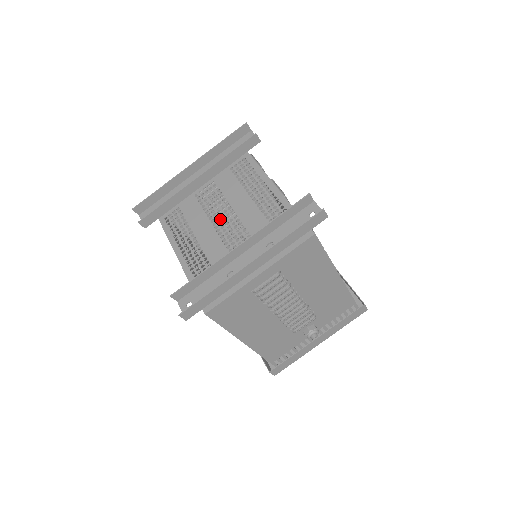
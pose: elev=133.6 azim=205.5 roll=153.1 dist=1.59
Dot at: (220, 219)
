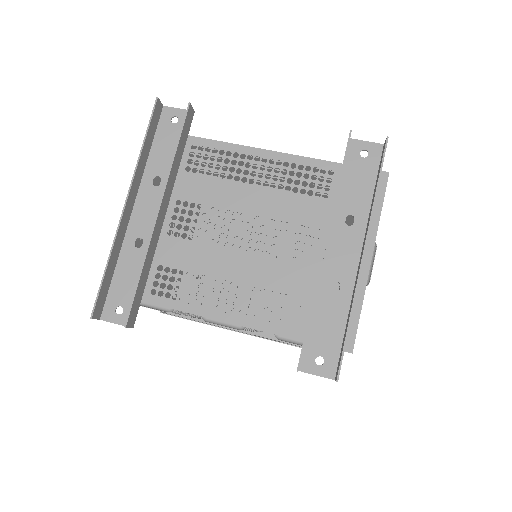
Dot at: (244, 237)
